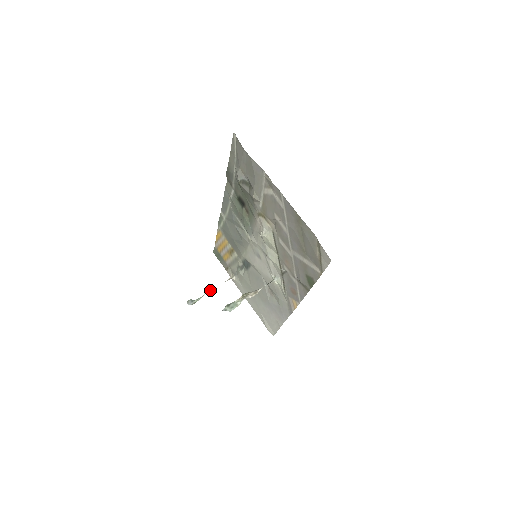
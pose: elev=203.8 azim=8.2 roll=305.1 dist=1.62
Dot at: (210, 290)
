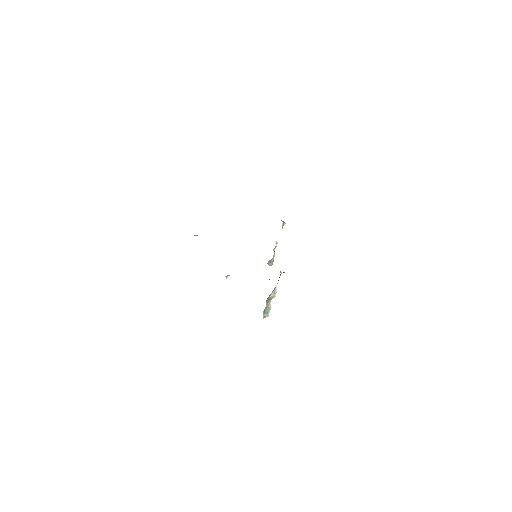
Dot at: (275, 246)
